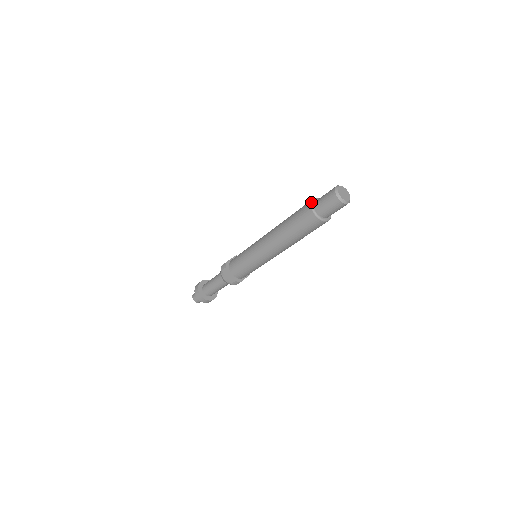
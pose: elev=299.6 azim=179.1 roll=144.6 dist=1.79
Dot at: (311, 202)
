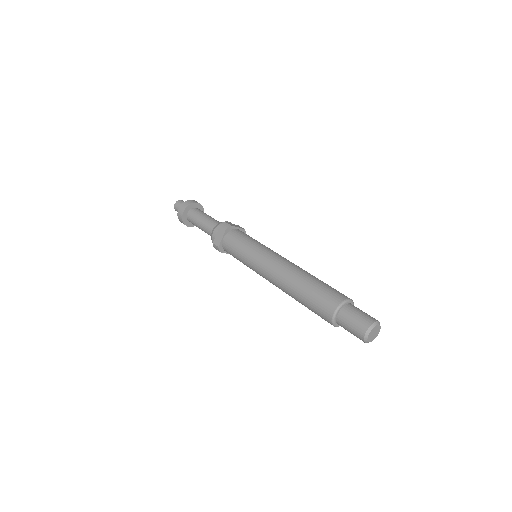
Dot at: (346, 300)
